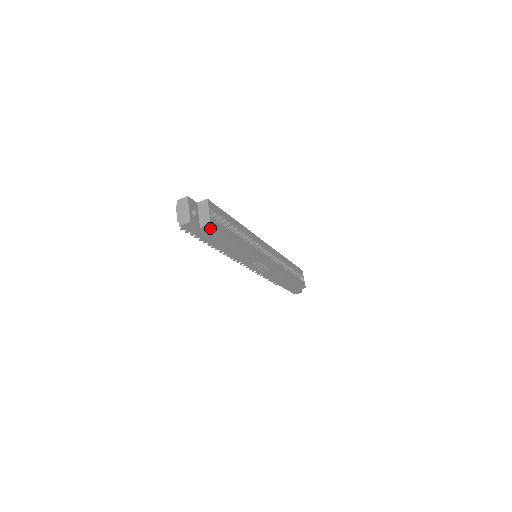
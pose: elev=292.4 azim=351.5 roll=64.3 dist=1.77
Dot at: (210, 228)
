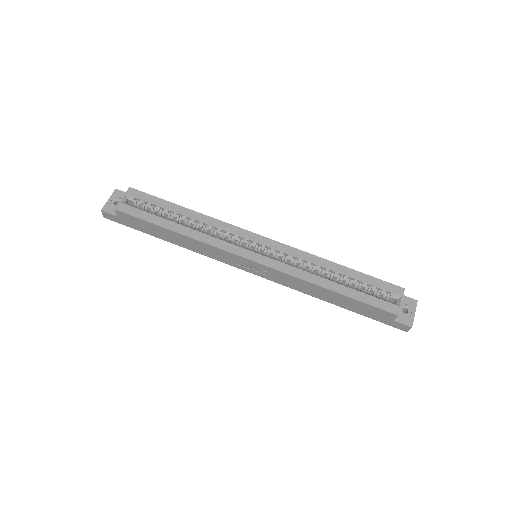
Dot at: (123, 214)
